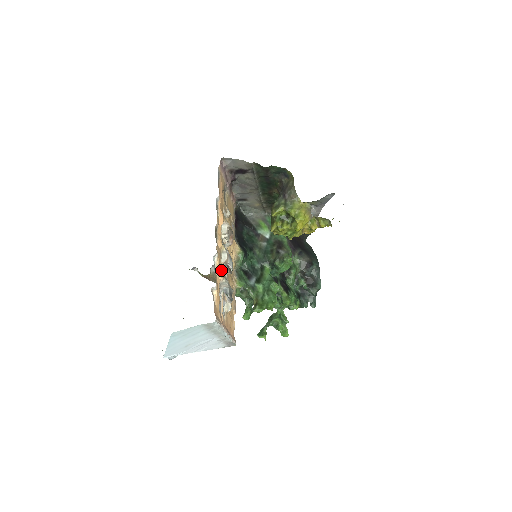
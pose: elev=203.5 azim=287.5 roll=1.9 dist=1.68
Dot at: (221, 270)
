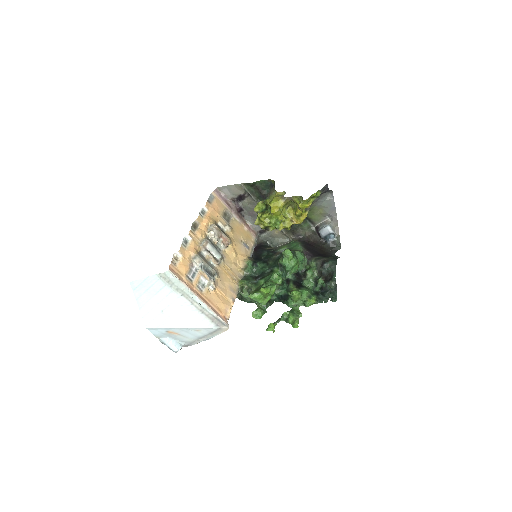
Dot at: (198, 252)
